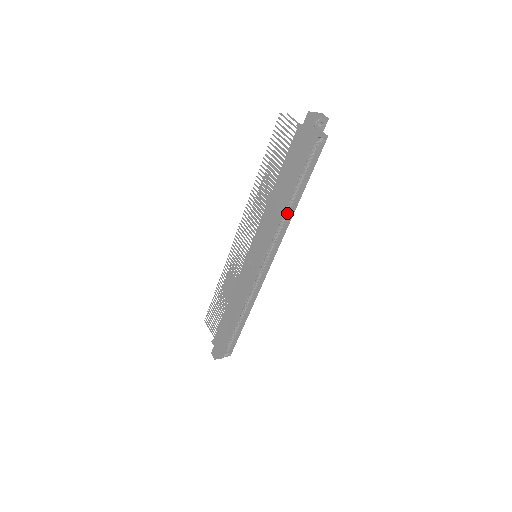
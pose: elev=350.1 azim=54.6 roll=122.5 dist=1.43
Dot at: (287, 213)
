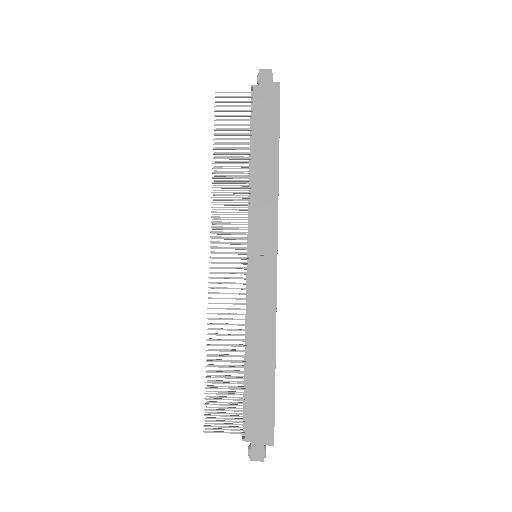
Dot at: occluded
